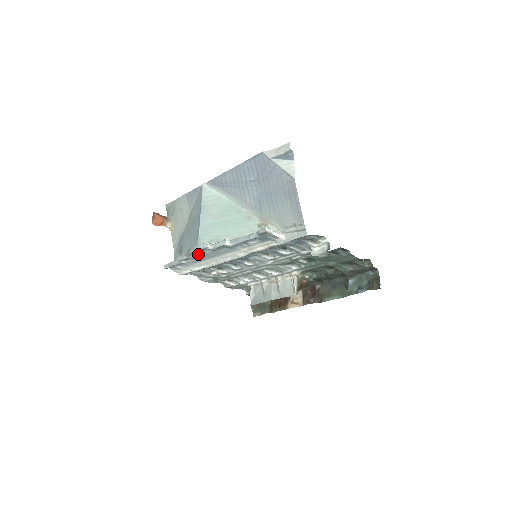
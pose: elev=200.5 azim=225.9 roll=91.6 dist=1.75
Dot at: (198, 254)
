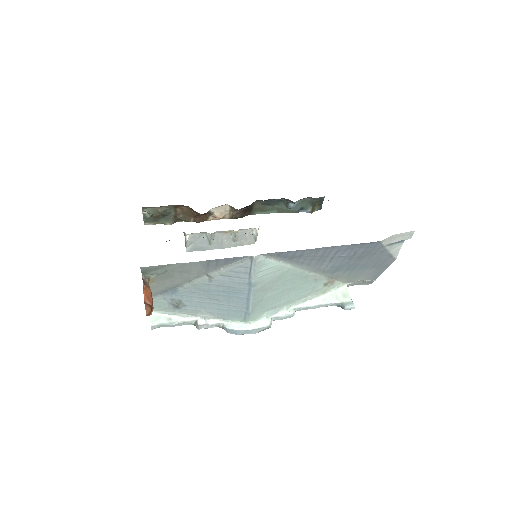
Dot at: occluded
